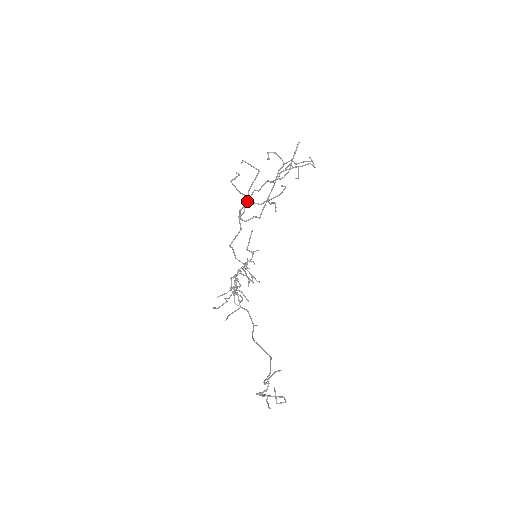
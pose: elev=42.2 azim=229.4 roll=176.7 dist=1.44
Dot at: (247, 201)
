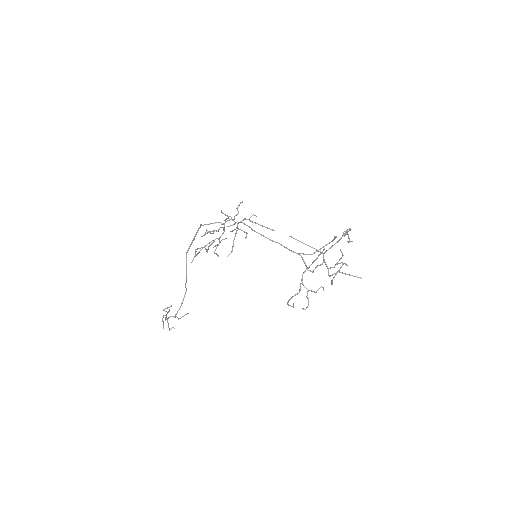
Dot at: (303, 285)
